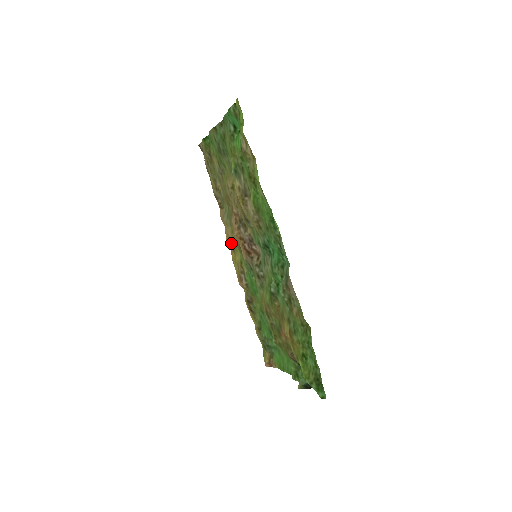
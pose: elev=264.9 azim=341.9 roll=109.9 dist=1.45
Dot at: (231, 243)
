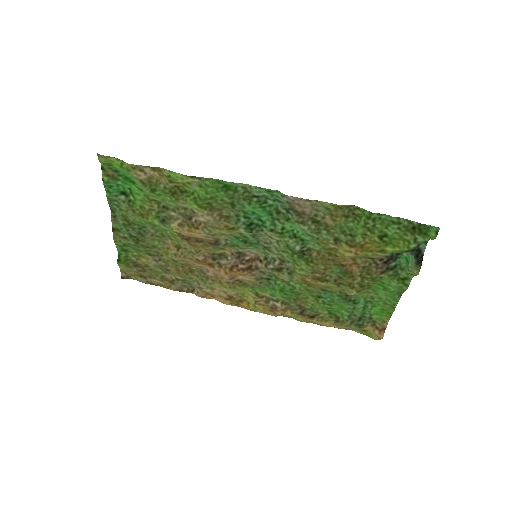
Dot at: (232, 299)
